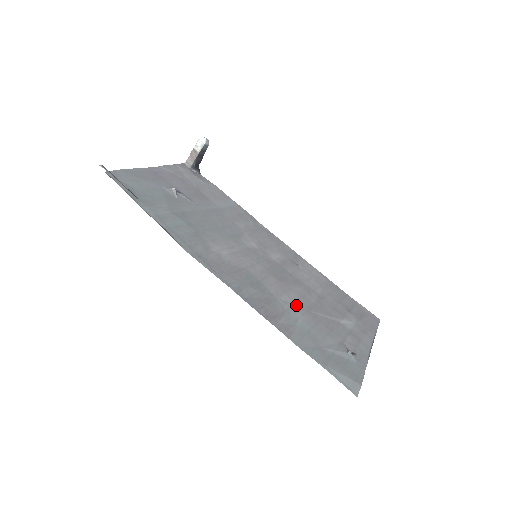
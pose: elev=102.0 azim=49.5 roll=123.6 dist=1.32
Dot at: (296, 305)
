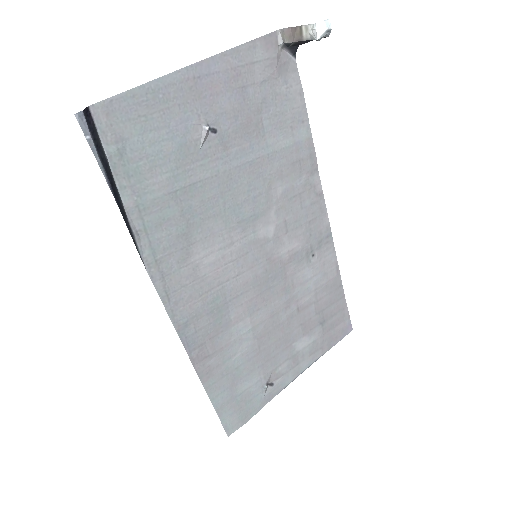
Dot at: (251, 331)
